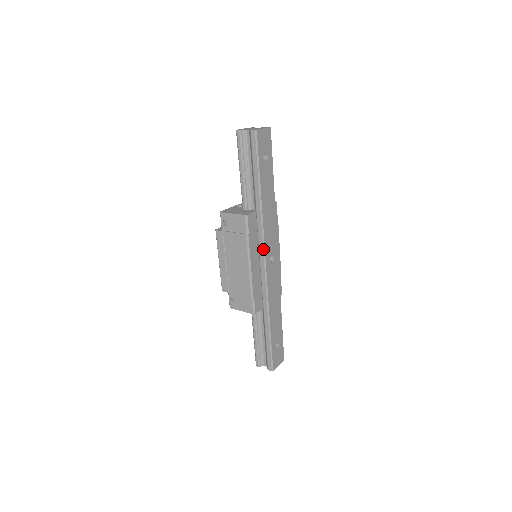
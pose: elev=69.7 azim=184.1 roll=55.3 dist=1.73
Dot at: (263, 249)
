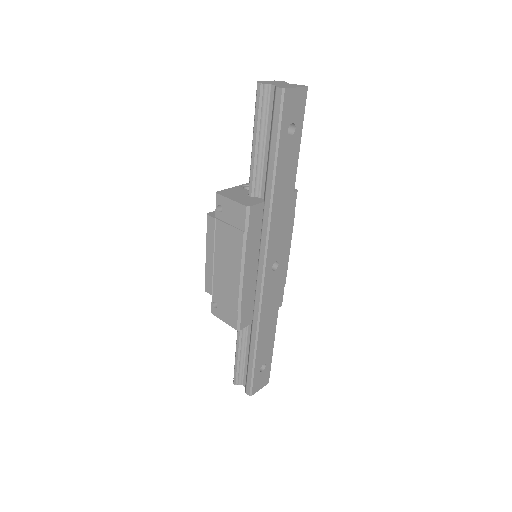
Dot at: (264, 253)
